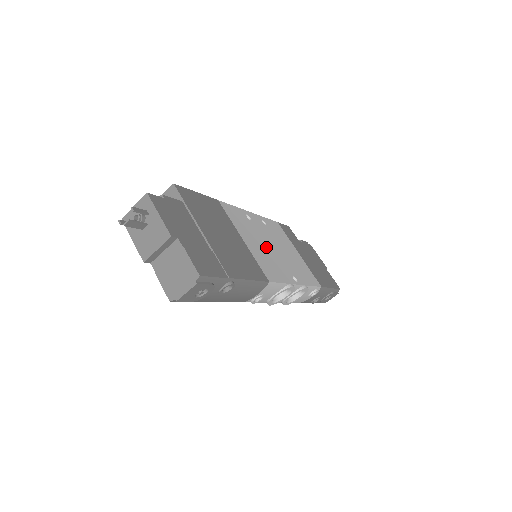
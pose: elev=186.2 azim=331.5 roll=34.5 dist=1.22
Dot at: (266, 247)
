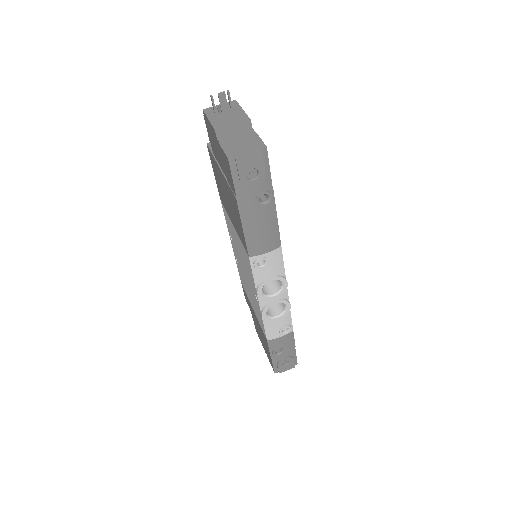
Dot at: occluded
